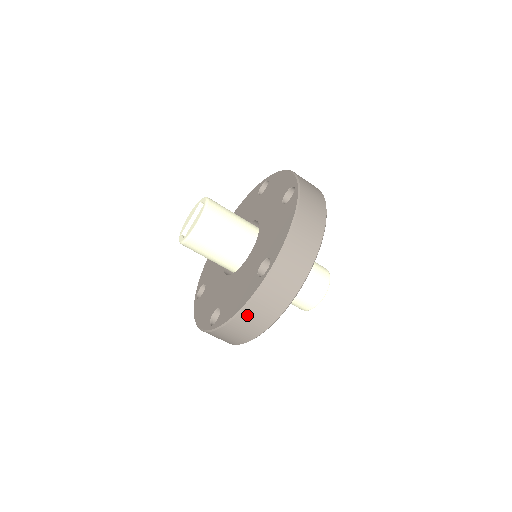
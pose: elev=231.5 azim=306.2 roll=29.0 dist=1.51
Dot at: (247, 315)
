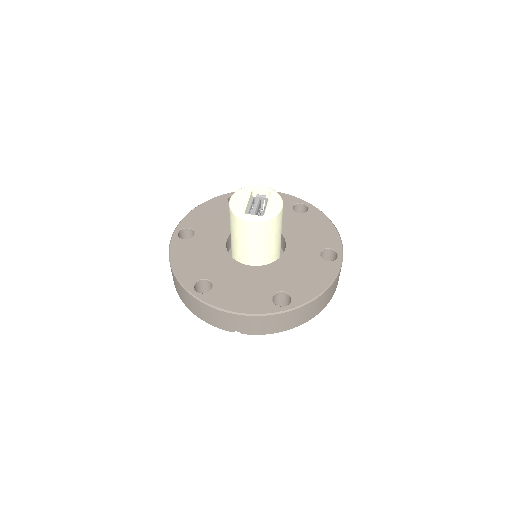
Dot at: (328, 292)
